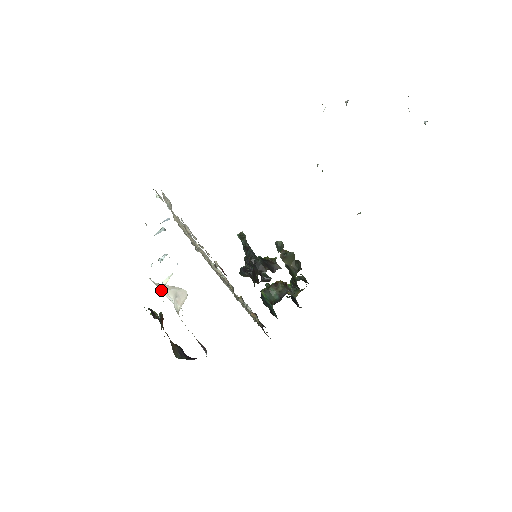
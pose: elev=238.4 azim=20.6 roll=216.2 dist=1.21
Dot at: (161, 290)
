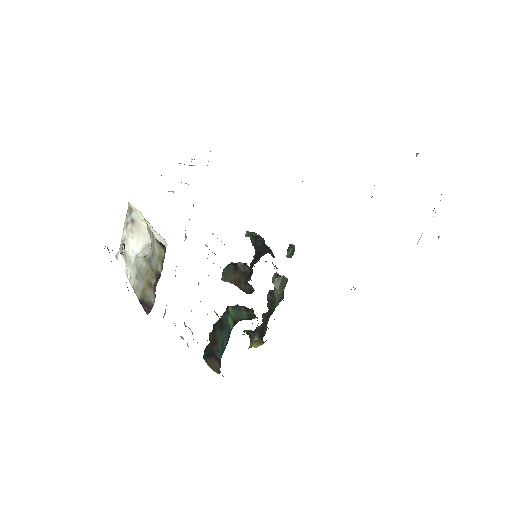
Dot at: (133, 235)
